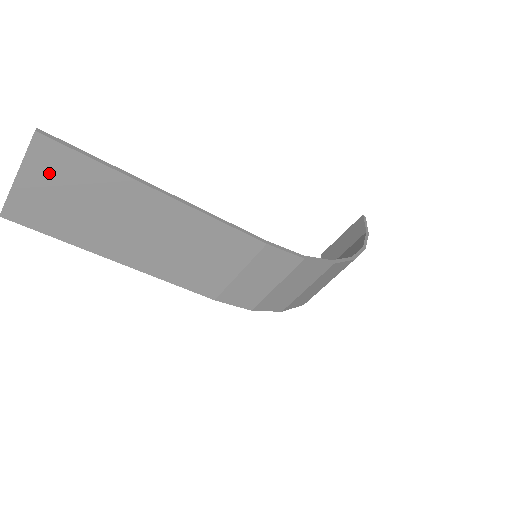
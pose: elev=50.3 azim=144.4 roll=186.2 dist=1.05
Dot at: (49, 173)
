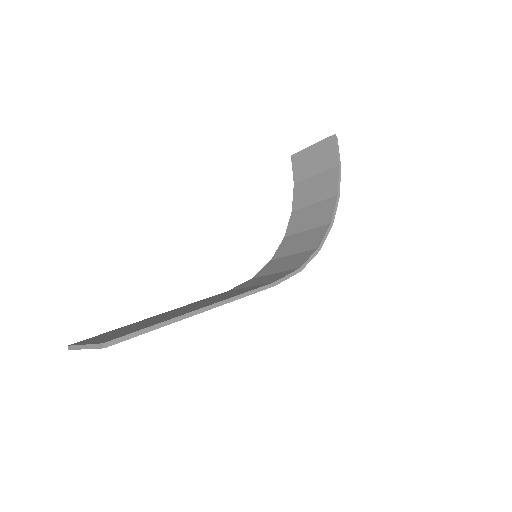
Dot at: occluded
